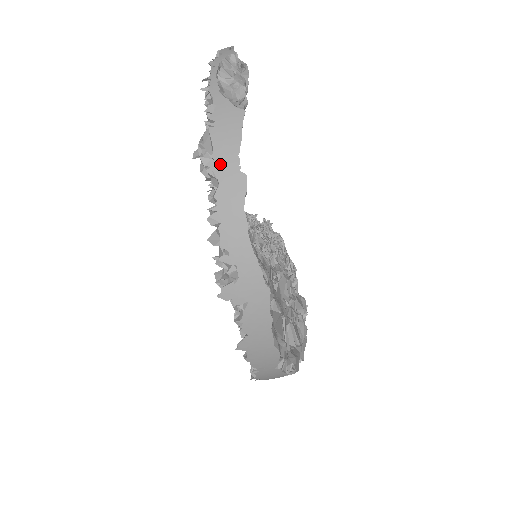
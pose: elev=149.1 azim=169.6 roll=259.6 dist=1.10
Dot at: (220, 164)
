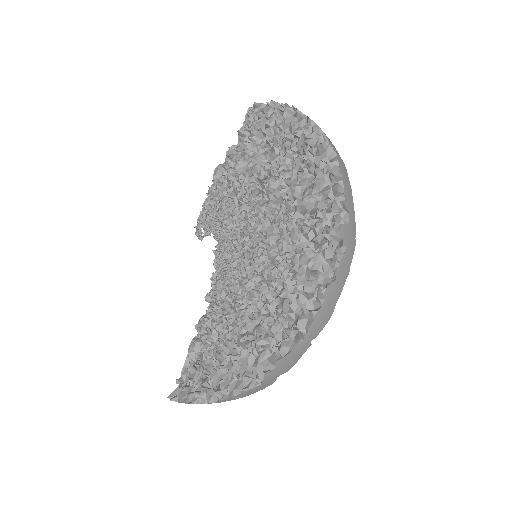
Dot at: (333, 146)
